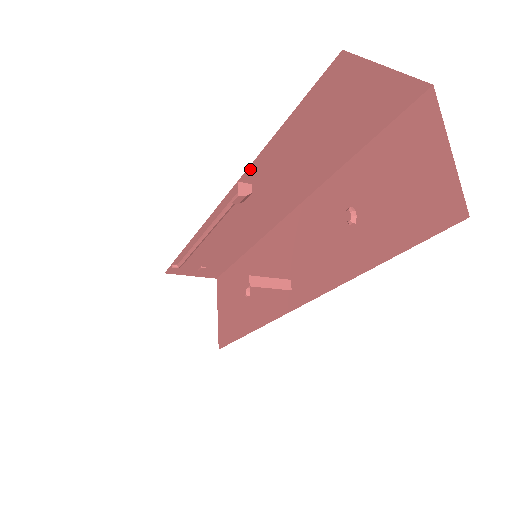
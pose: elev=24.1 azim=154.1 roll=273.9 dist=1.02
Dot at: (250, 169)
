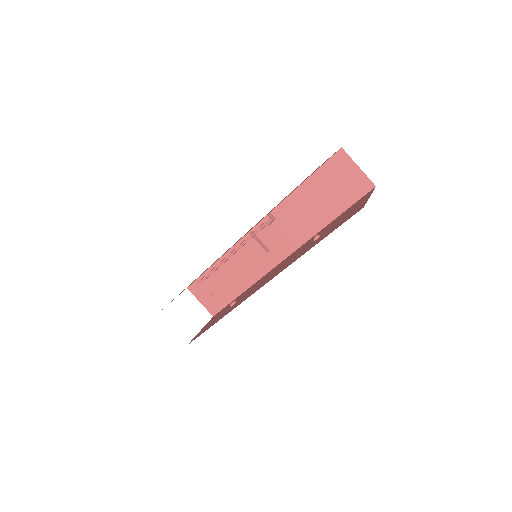
Dot at: (280, 205)
